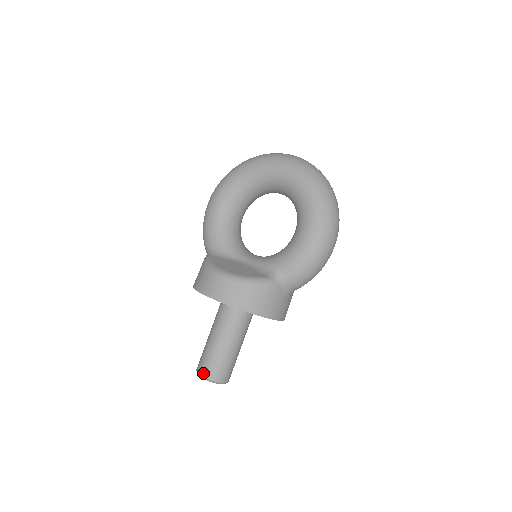
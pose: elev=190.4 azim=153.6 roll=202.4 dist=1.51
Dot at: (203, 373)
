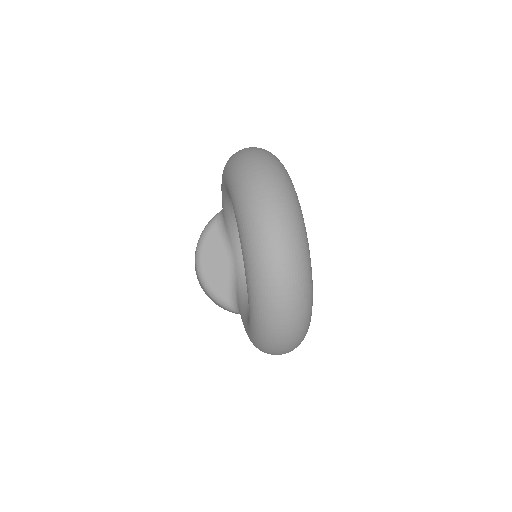
Dot at: occluded
